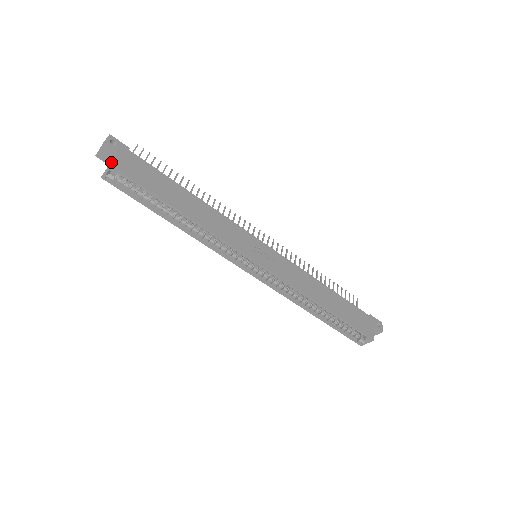
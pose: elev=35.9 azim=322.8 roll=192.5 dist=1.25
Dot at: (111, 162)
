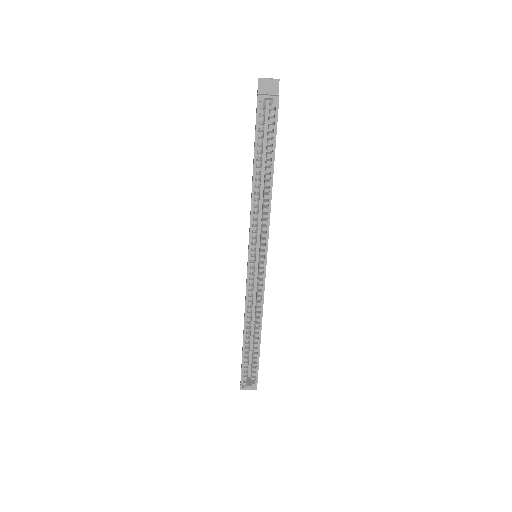
Dot at: occluded
